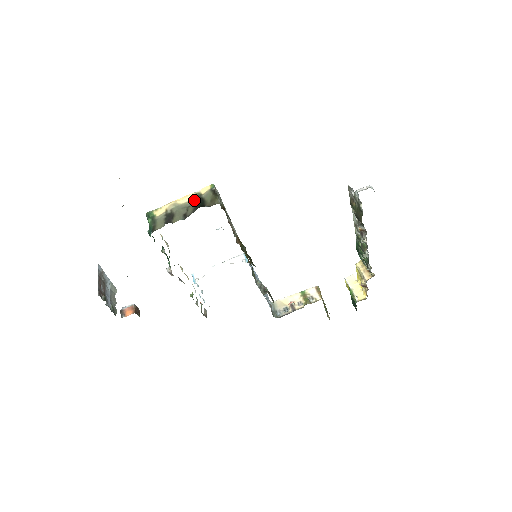
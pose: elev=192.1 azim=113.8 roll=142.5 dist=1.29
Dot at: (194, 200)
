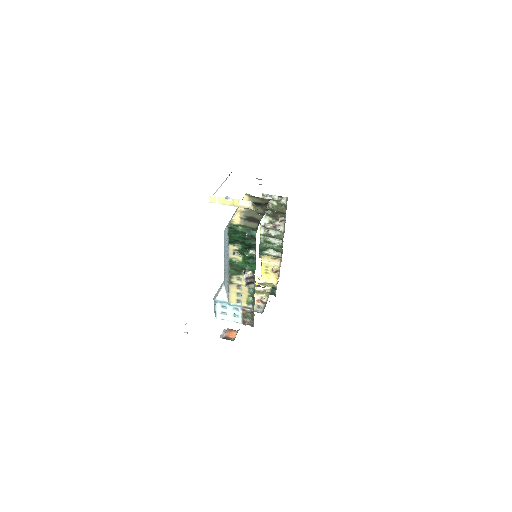
Dot at: occluded
